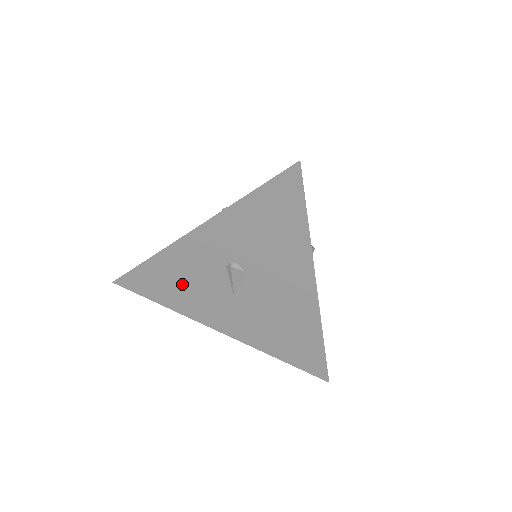
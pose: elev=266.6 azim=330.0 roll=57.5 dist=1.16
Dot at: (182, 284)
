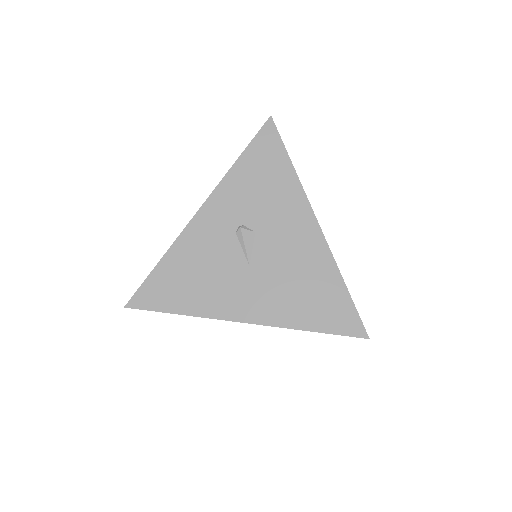
Dot at: (197, 274)
